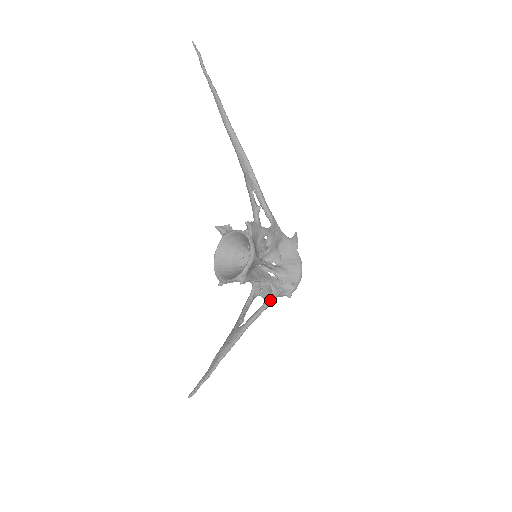
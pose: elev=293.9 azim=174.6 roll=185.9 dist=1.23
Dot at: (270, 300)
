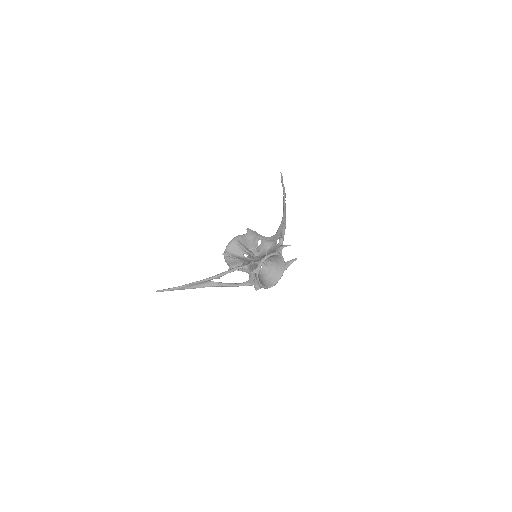
Dot at: (235, 268)
